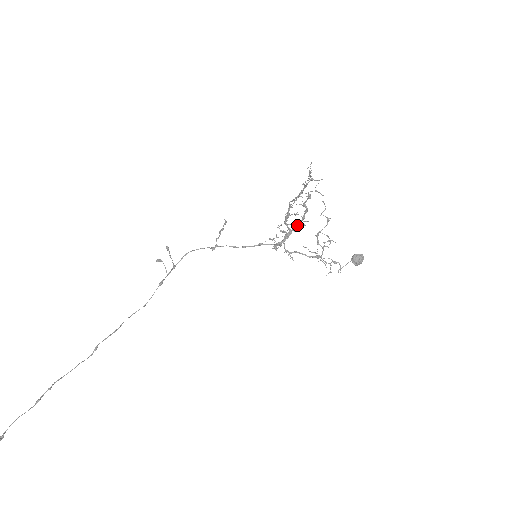
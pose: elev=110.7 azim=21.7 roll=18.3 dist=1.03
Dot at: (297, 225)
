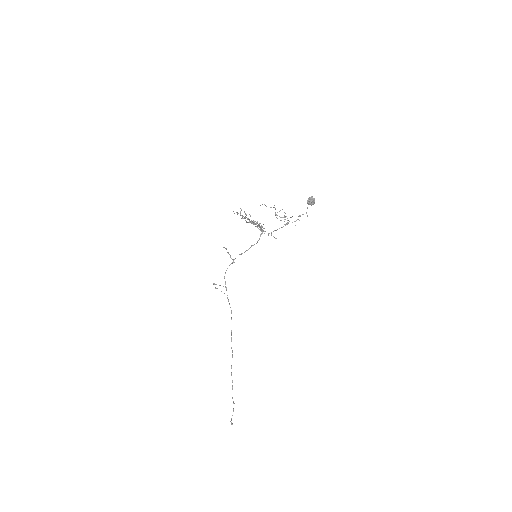
Dot at: (260, 228)
